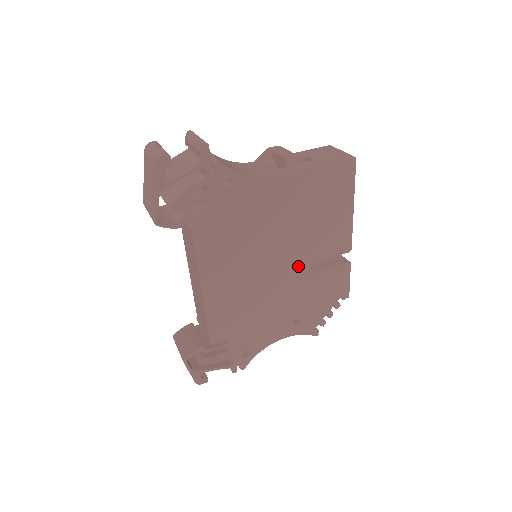
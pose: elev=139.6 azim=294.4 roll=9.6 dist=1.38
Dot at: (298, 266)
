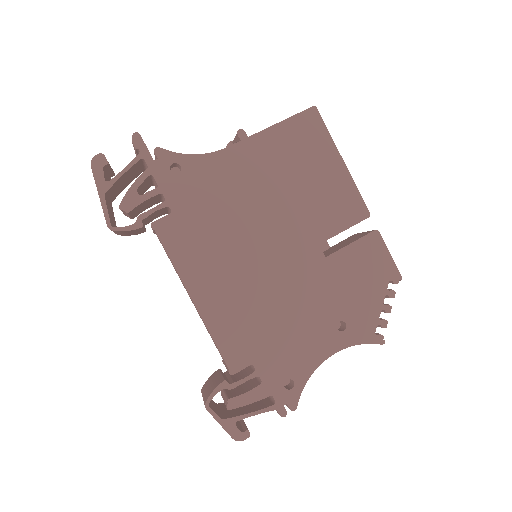
Dot at: (306, 248)
